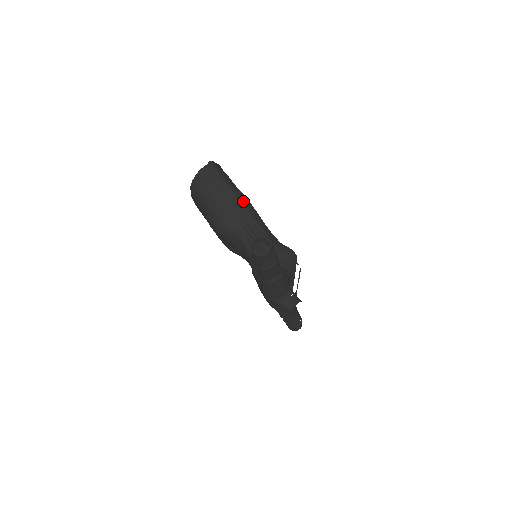
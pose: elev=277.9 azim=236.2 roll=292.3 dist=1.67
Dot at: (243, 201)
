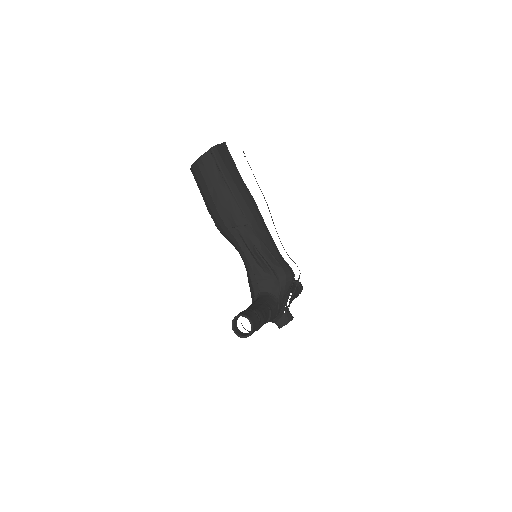
Dot at: (245, 206)
